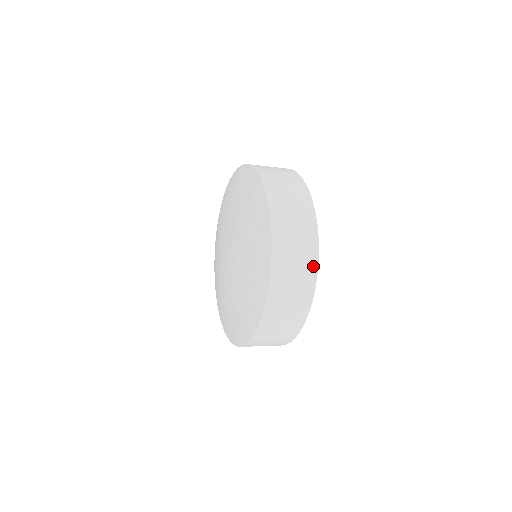
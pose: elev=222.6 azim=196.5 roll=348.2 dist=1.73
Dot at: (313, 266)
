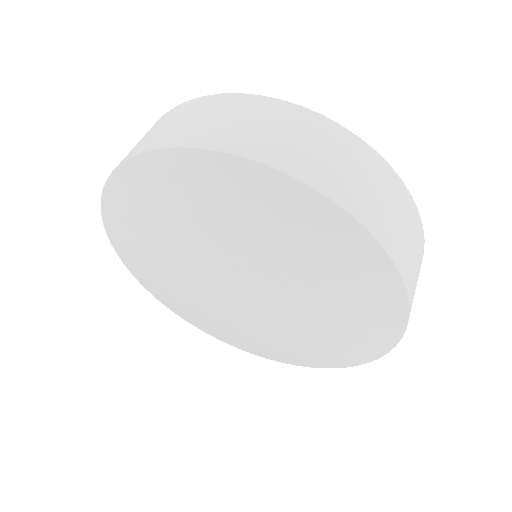
Dot at: (277, 106)
